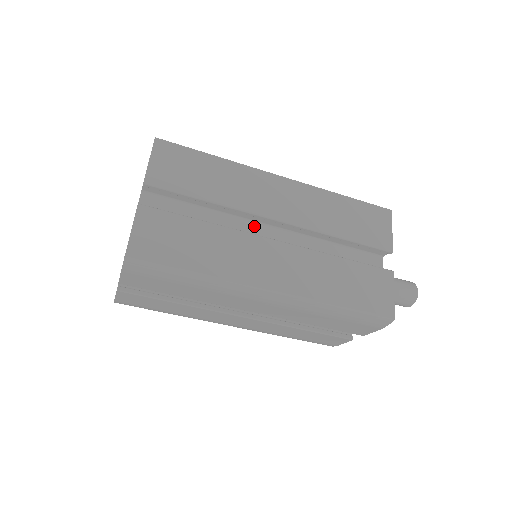
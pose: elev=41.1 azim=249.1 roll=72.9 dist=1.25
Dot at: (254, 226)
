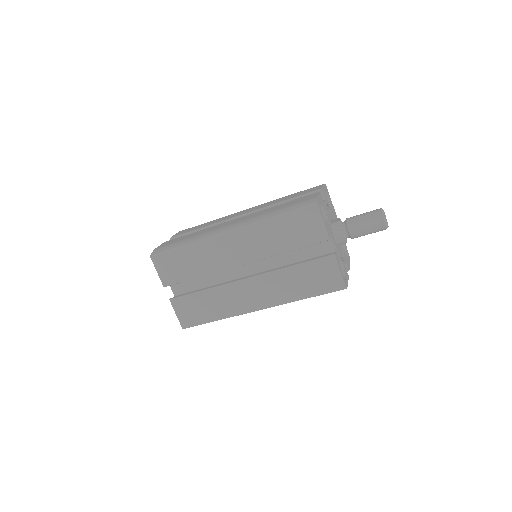
Dot at: occluded
